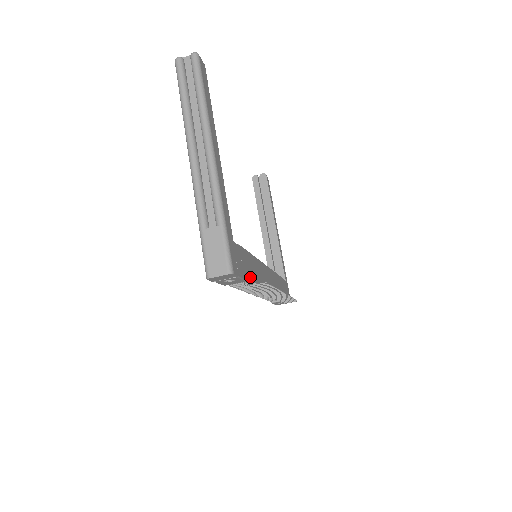
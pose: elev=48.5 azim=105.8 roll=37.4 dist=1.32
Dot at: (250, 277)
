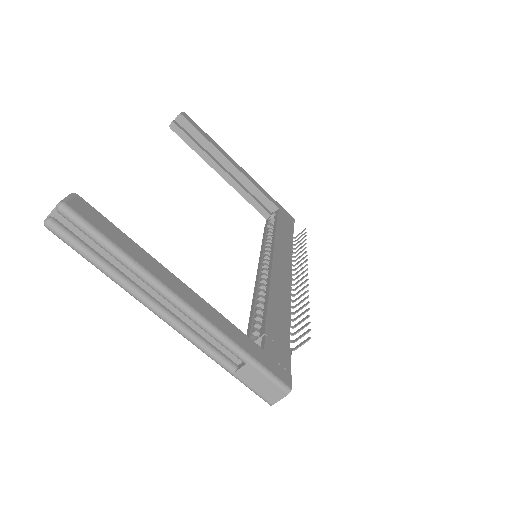
Dot at: (288, 334)
